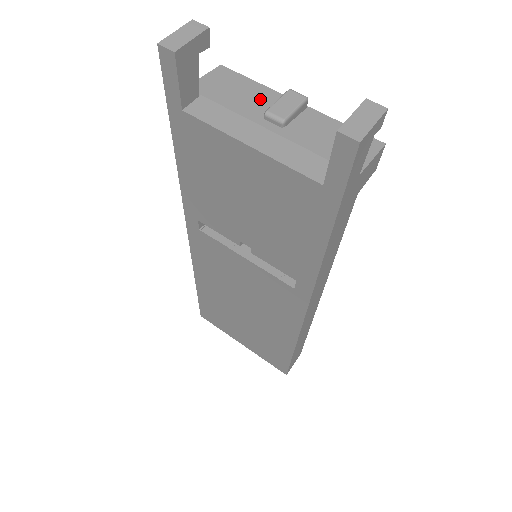
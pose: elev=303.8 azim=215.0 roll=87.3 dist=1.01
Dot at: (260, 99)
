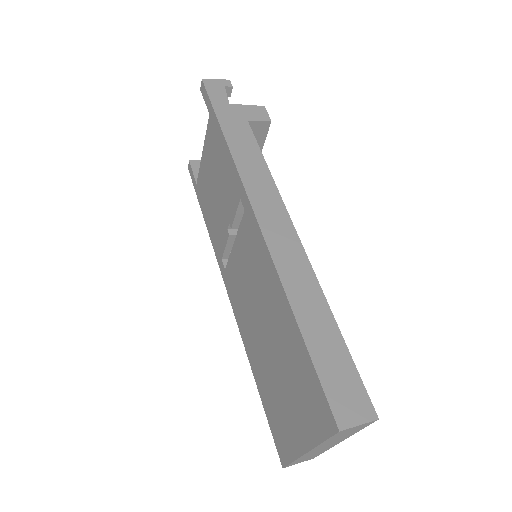
Dot at: occluded
